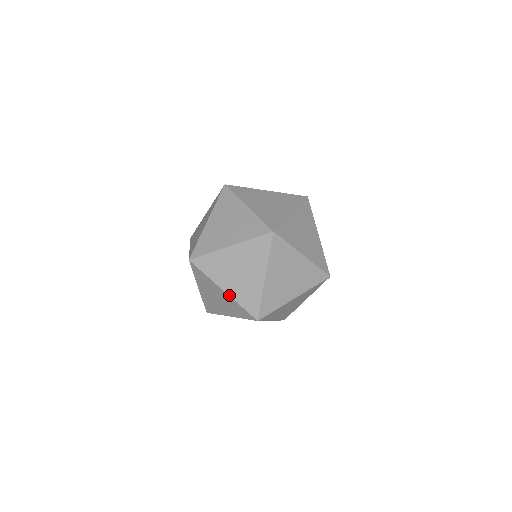
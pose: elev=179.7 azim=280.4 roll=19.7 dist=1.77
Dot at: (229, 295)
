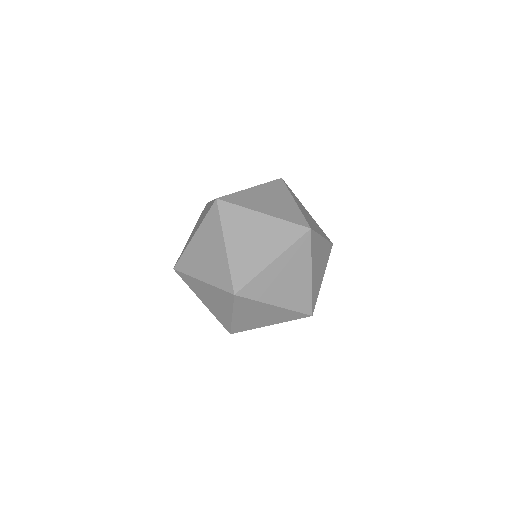
Dot at: (207, 283)
